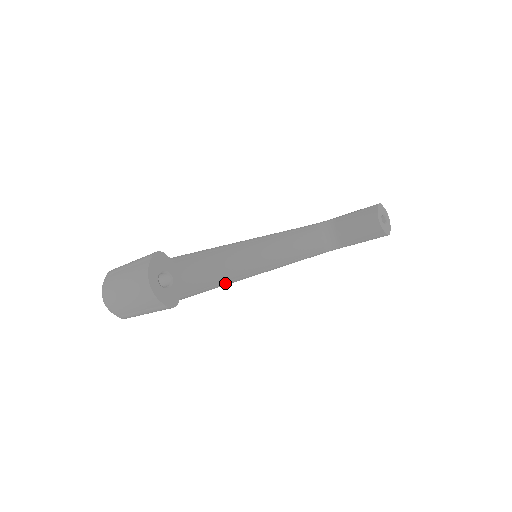
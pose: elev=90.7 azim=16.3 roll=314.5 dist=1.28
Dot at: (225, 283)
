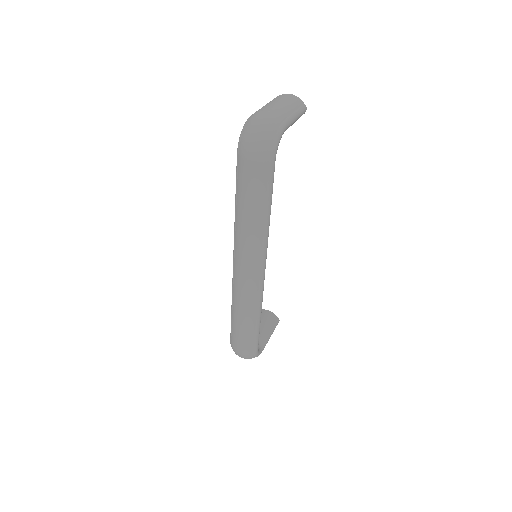
Dot at: (267, 240)
